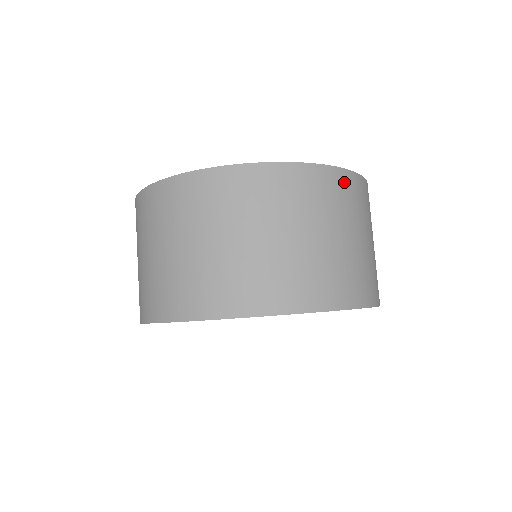
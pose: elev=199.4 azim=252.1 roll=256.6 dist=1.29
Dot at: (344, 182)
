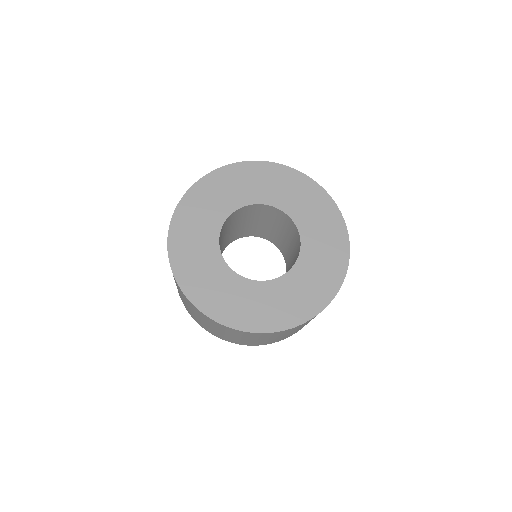
Dot at: occluded
